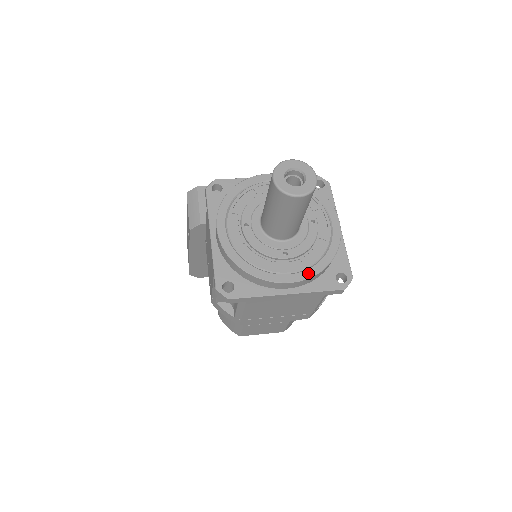
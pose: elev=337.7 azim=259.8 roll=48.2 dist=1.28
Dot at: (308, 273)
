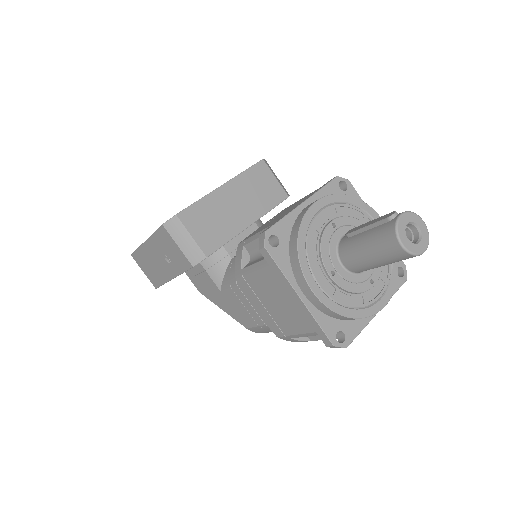
Dot at: (391, 288)
